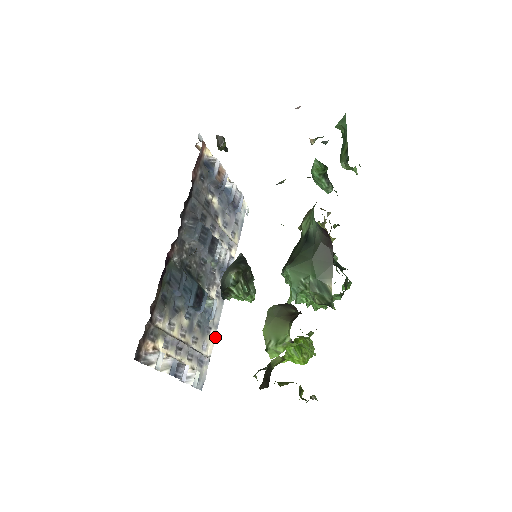
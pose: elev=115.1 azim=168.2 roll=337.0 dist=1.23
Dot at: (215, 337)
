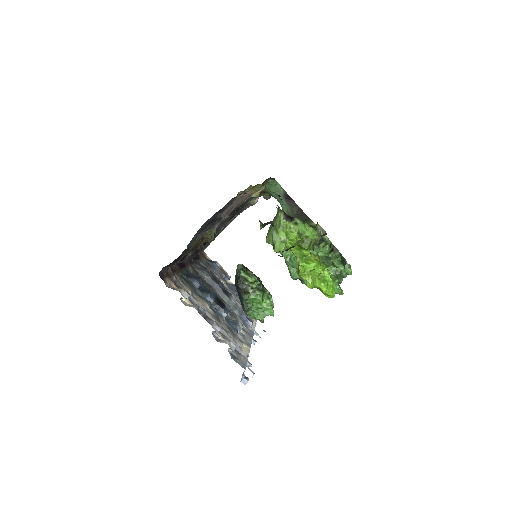
Dot at: (249, 350)
